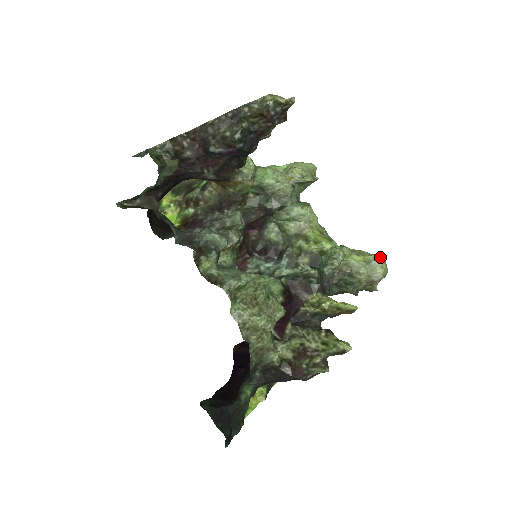
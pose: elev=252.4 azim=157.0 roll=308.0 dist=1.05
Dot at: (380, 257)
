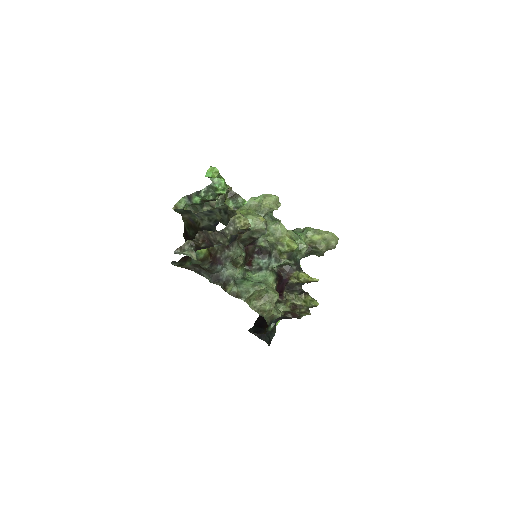
Dot at: (331, 234)
